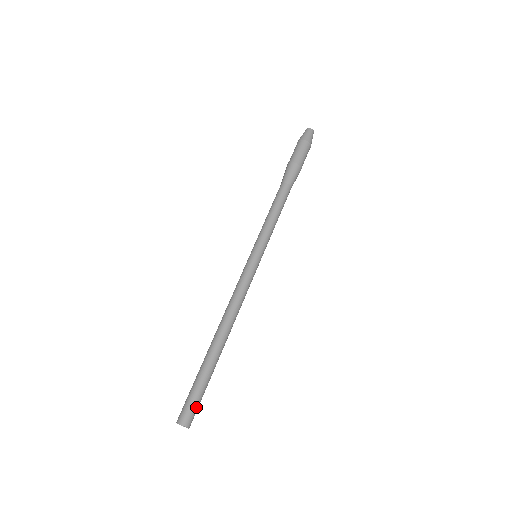
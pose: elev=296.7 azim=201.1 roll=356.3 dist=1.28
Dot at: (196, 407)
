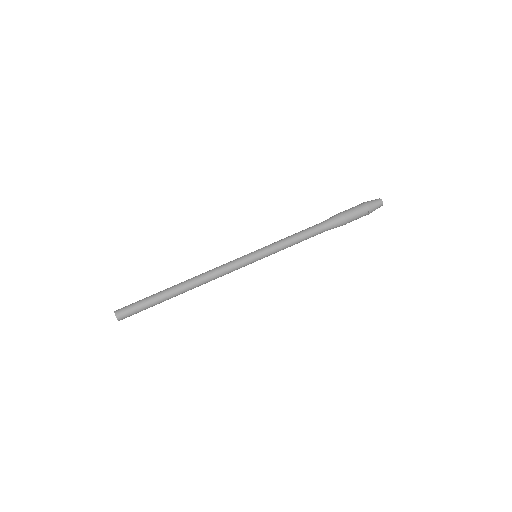
Dot at: (131, 309)
